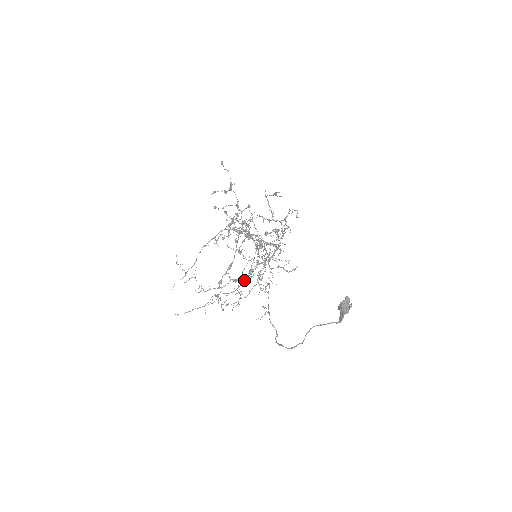
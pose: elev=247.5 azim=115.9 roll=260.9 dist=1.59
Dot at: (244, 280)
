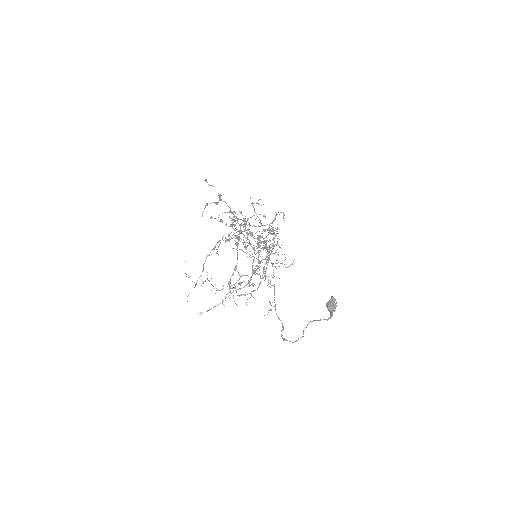
Dot at: (250, 278)
